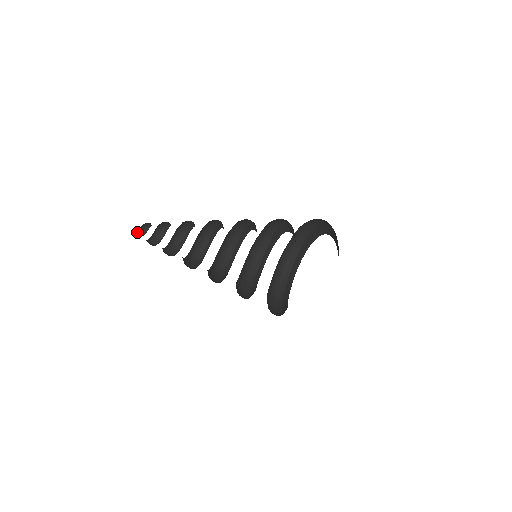
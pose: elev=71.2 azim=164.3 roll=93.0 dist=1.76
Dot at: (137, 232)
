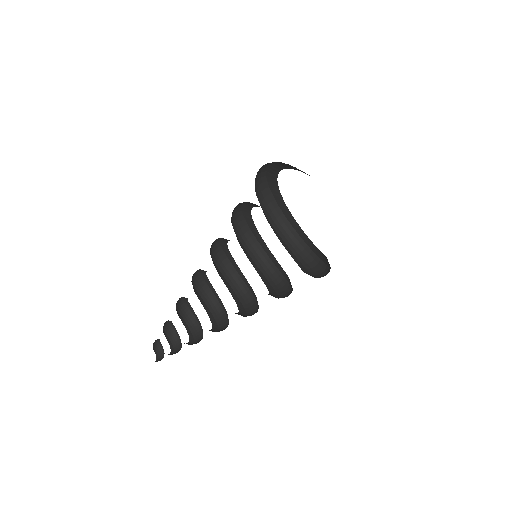
Dot at: (157, 357)
